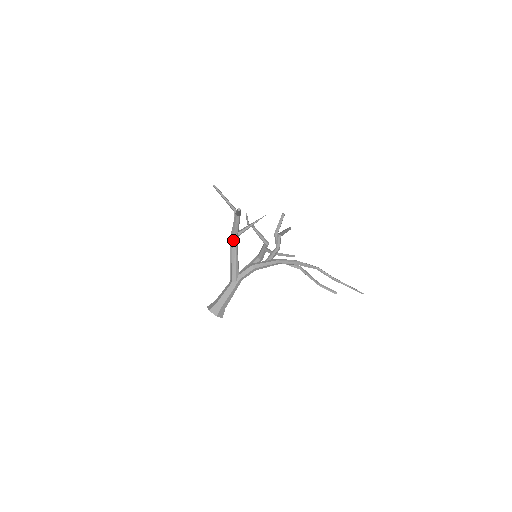
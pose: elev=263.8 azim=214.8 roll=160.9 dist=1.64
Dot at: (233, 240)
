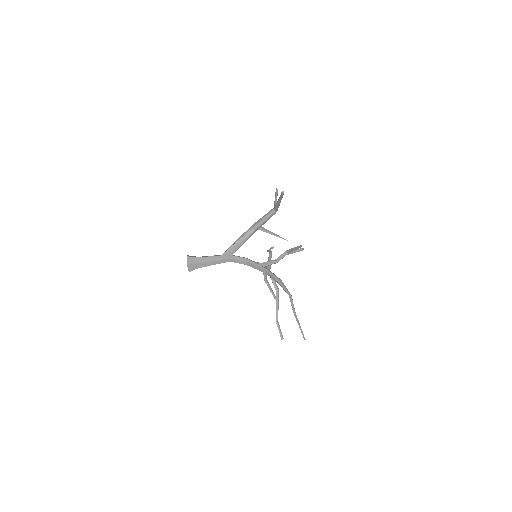
Dot at: (253, 227)
